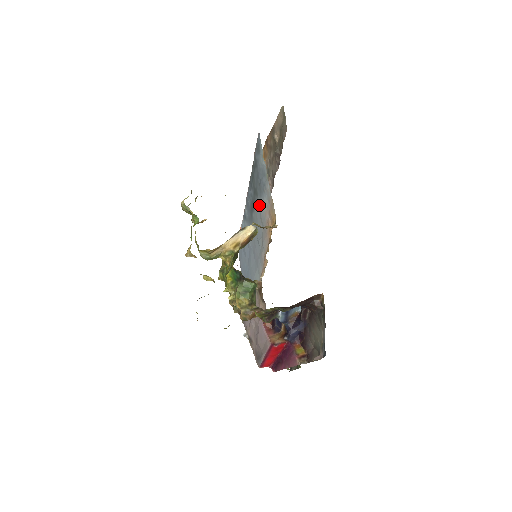
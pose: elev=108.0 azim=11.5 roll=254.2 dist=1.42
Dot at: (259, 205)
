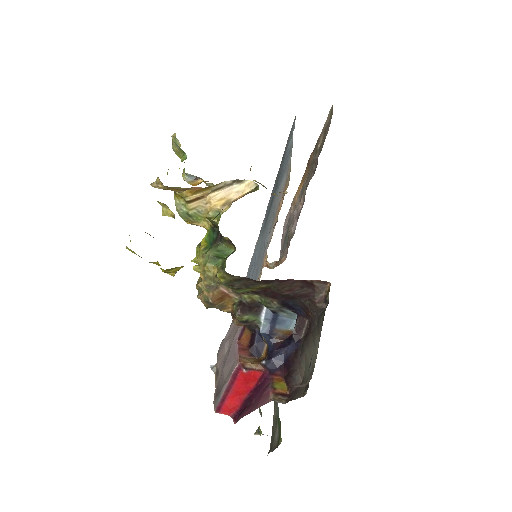
Dot at: occluded
